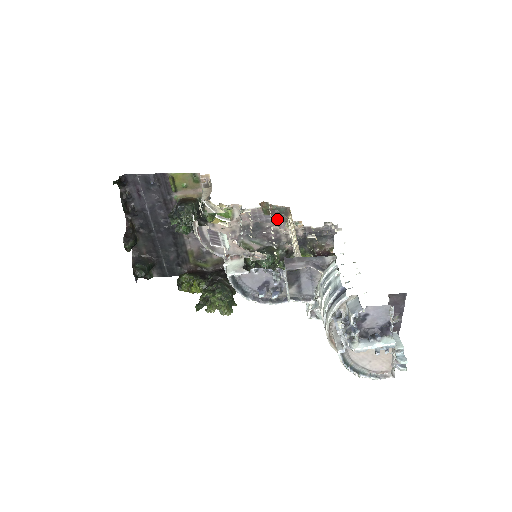
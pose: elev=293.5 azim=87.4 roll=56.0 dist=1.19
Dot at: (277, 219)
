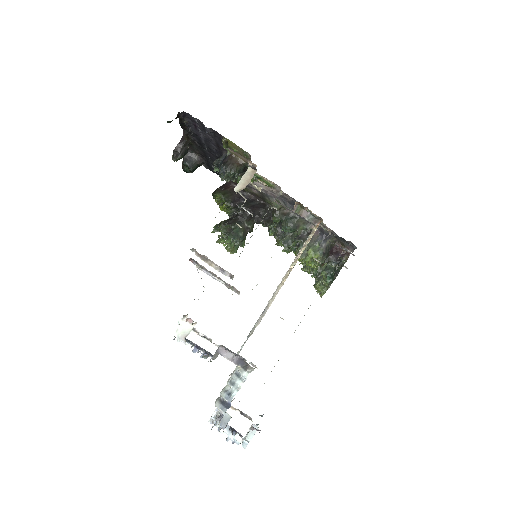
Dot at: (306, 220)
